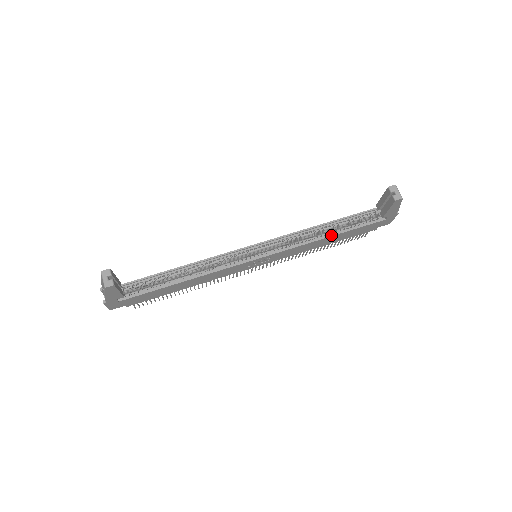
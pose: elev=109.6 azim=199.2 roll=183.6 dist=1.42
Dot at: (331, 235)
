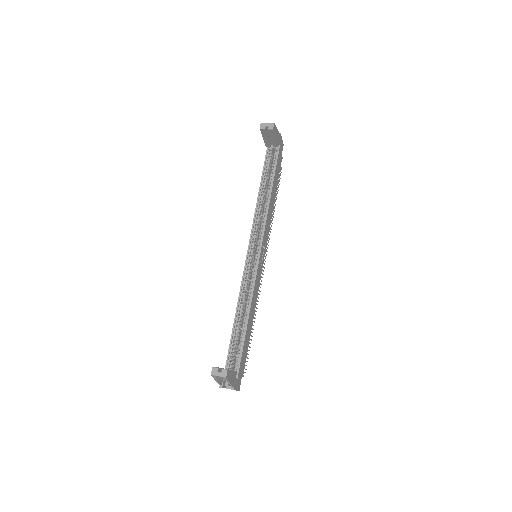
Dot at: (271, 191)
